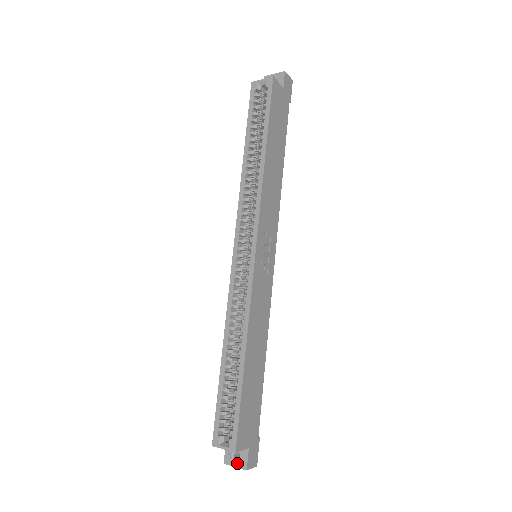
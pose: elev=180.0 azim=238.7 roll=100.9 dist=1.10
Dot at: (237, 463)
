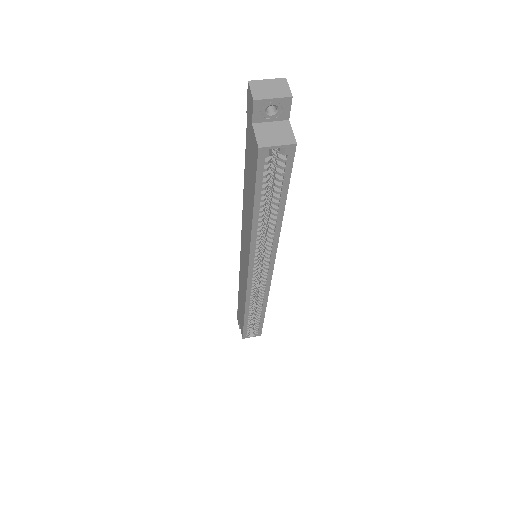
Dot at: occluded
